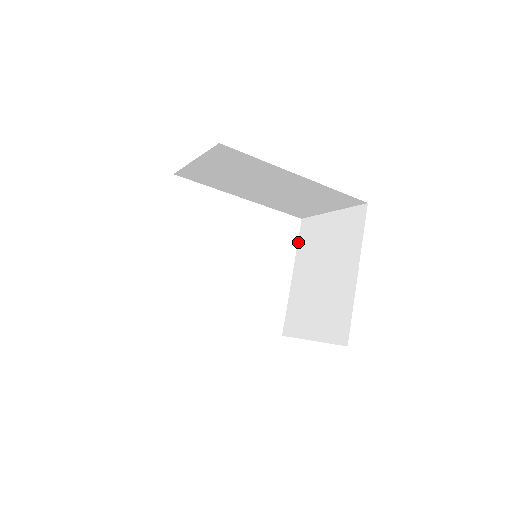
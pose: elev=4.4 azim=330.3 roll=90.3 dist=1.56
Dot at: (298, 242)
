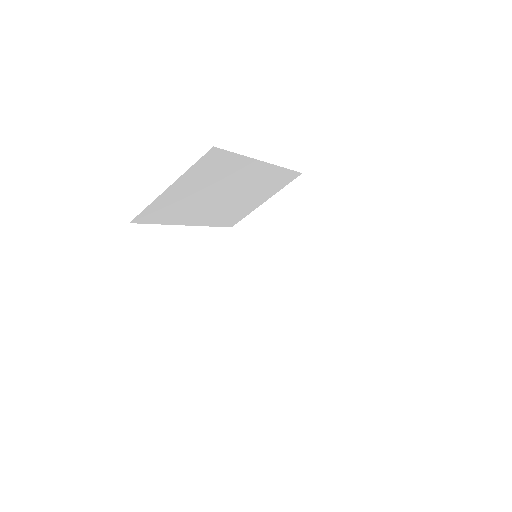
Dot at: (243, 247)
